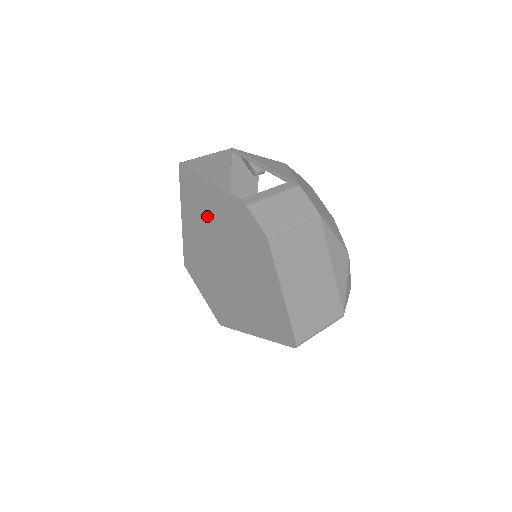
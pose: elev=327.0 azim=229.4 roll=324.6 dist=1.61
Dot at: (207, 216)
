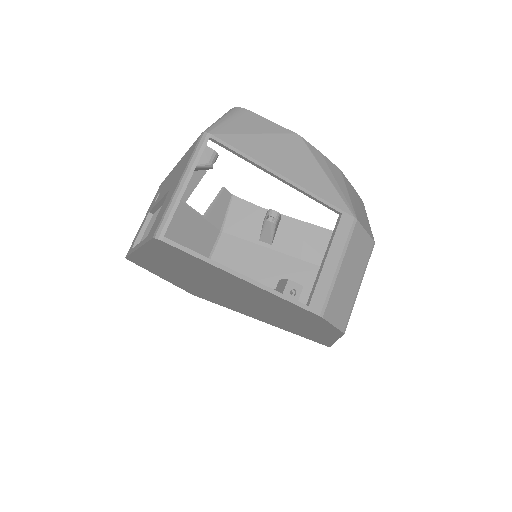
Dot at: (214, 280)
